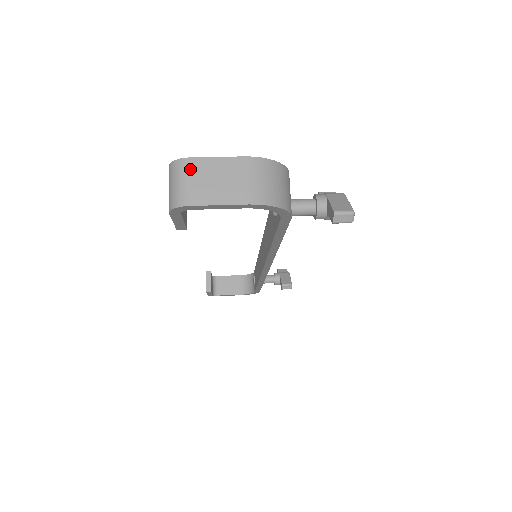
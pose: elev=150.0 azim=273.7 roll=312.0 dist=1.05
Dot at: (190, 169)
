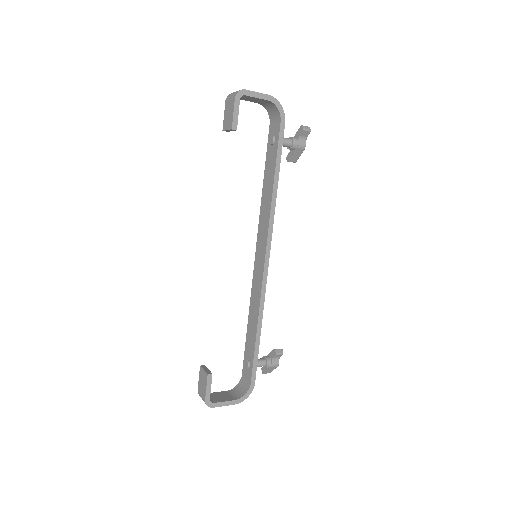
Dot at: occluded
